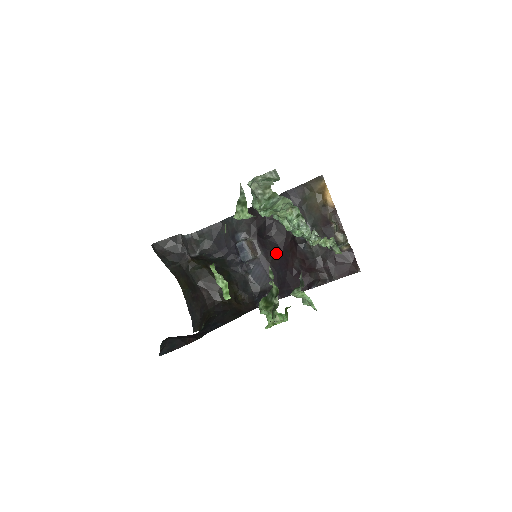
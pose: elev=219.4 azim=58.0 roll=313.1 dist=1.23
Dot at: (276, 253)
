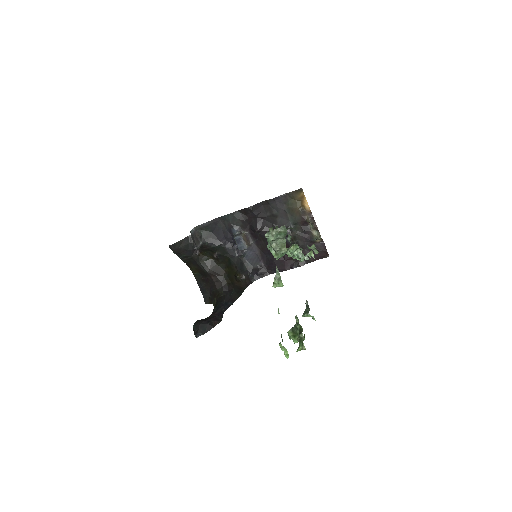
Dot at: (265, 242)
